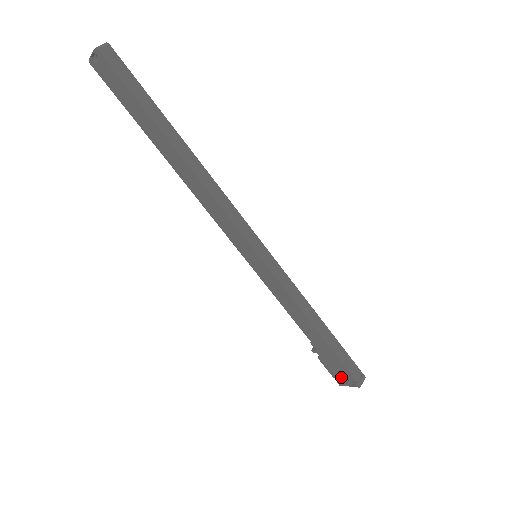
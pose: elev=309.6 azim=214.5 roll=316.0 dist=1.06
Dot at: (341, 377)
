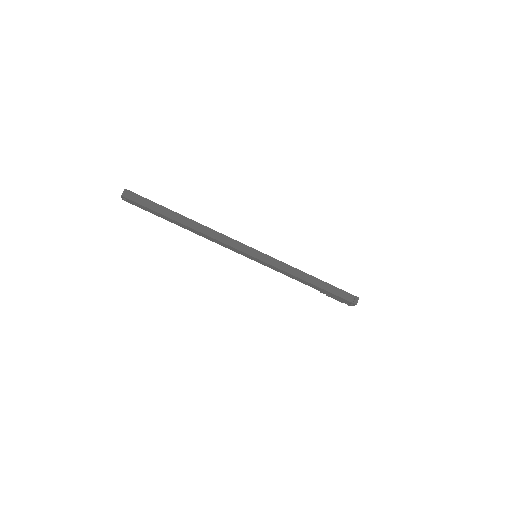
Dot at: (344, 302)
